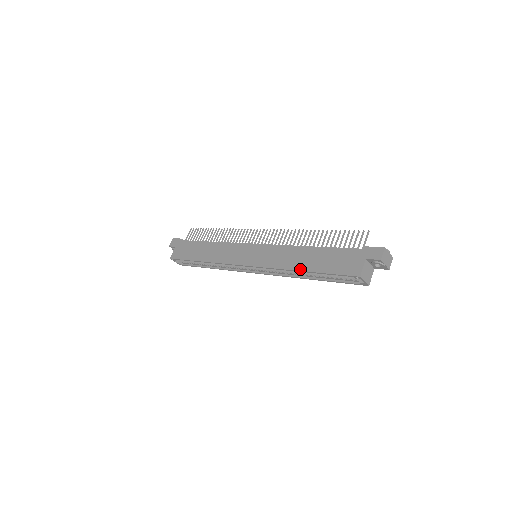
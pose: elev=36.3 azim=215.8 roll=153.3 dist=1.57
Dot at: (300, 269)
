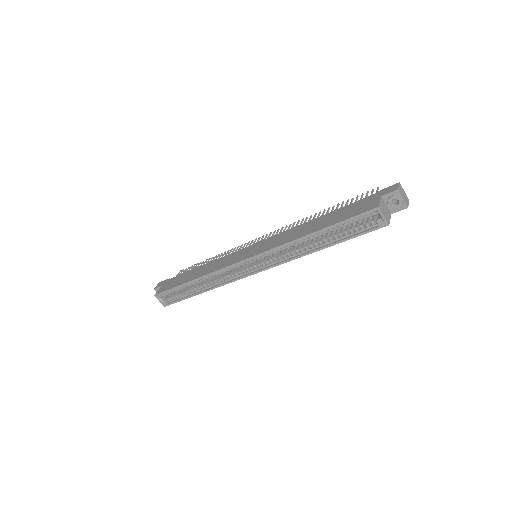
Dot at: (309, 233)
